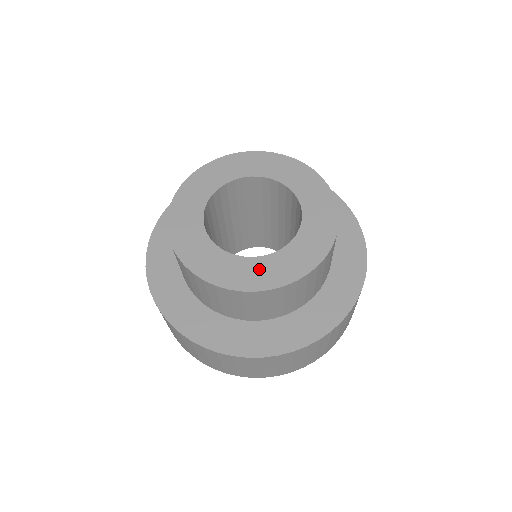
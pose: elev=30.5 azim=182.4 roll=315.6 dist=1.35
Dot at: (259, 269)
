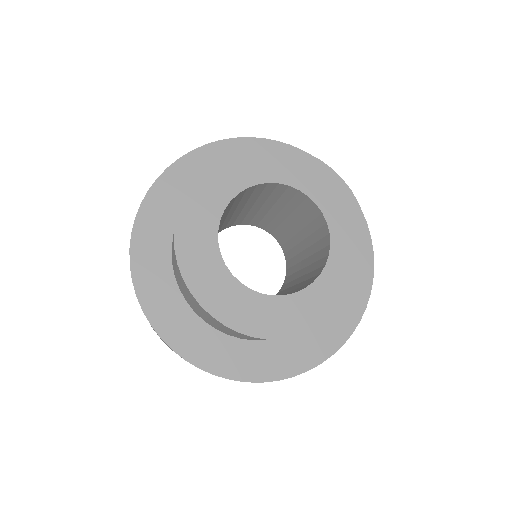
Dot at: (264, 311)
